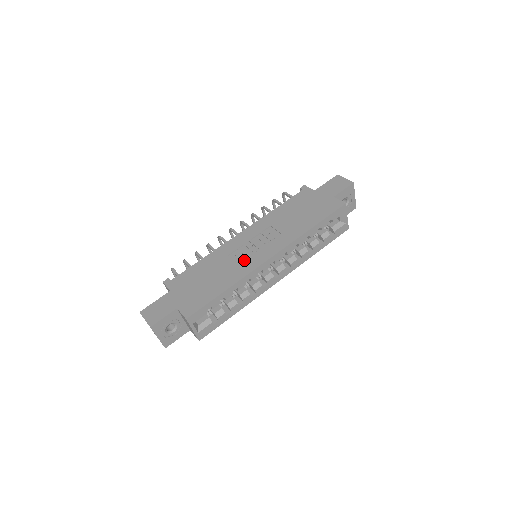
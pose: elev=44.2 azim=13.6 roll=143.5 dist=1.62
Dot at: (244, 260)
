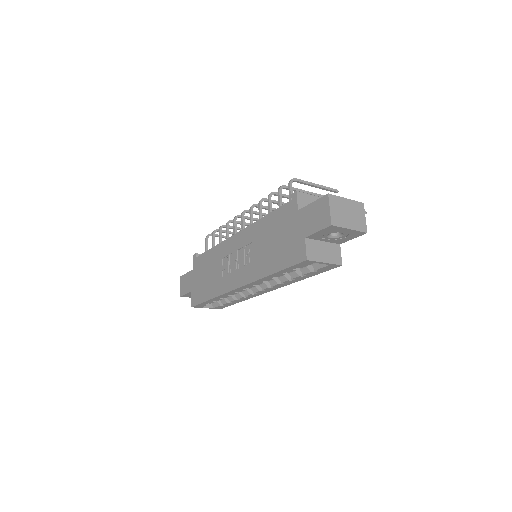
Dot at: (227, 274)
